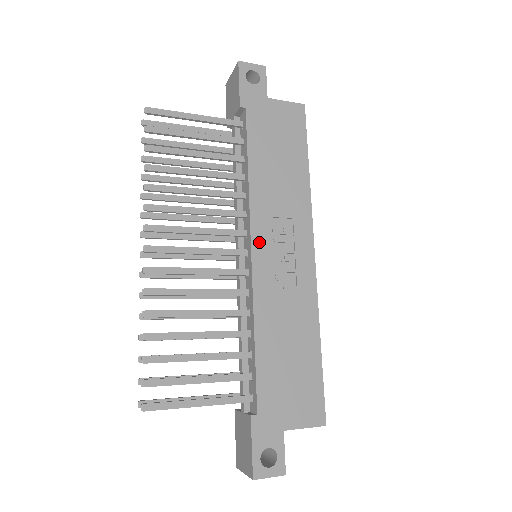
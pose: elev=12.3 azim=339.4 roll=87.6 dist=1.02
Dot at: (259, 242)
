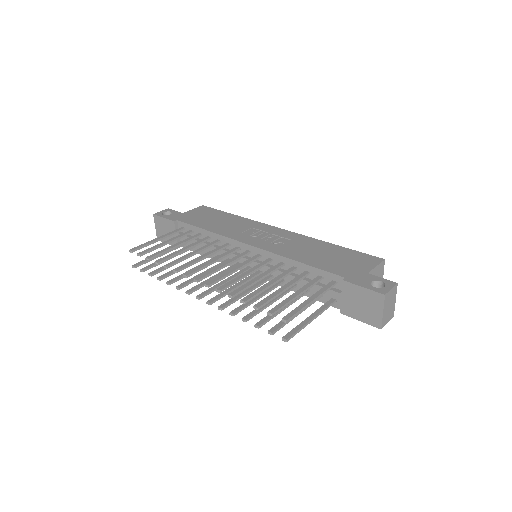
Dot at: (248, 241)
